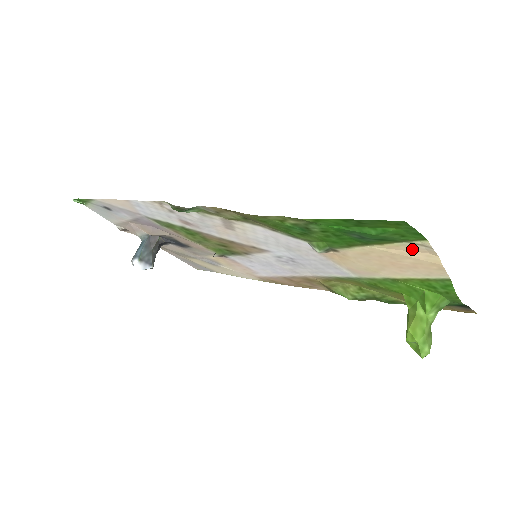
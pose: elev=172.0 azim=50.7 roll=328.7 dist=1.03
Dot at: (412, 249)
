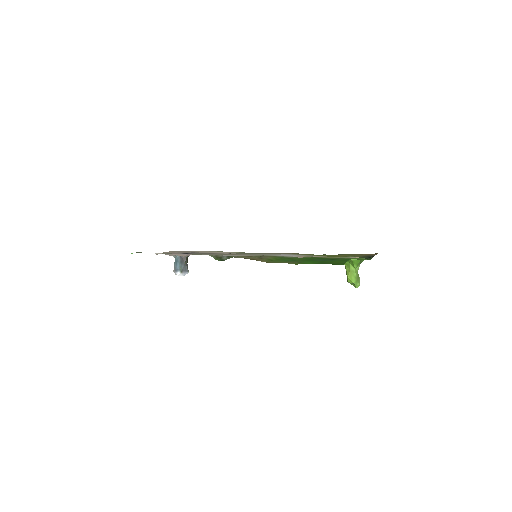
Dot at: occluded
